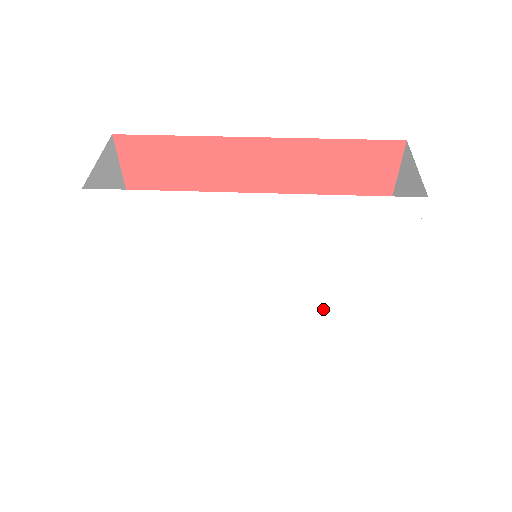
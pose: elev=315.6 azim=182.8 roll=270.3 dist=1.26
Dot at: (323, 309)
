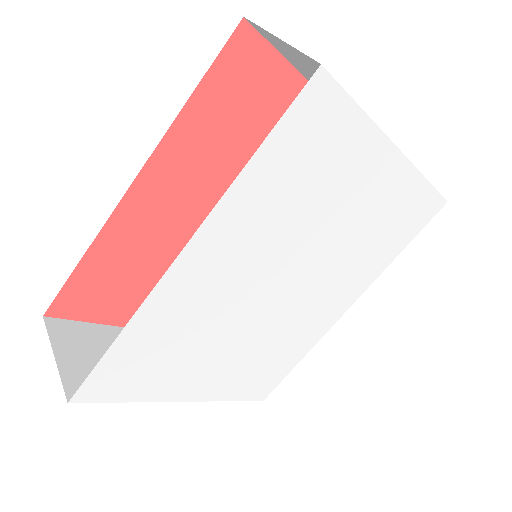
Dot at: (357, 233)
